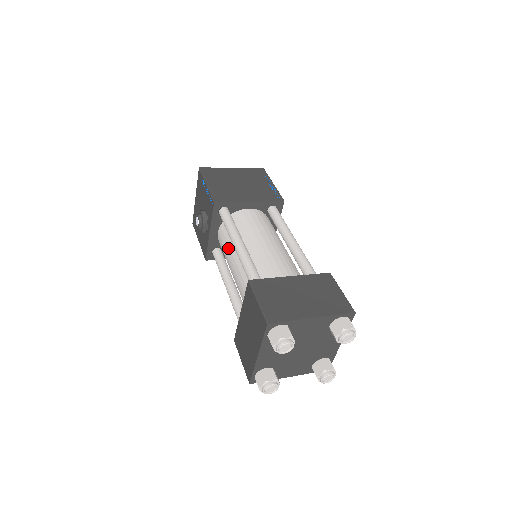
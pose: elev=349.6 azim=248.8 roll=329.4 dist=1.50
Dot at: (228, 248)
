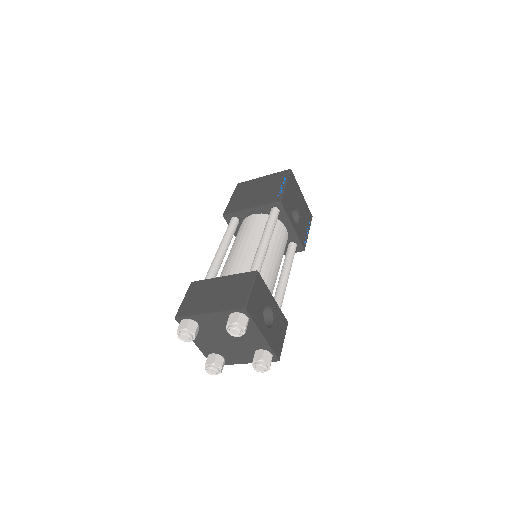
Dot at: occluded
